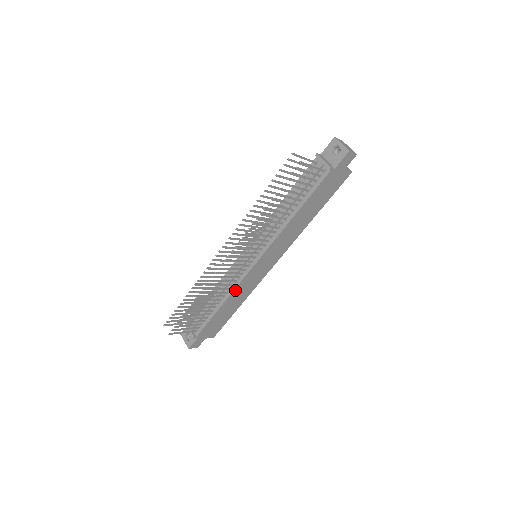
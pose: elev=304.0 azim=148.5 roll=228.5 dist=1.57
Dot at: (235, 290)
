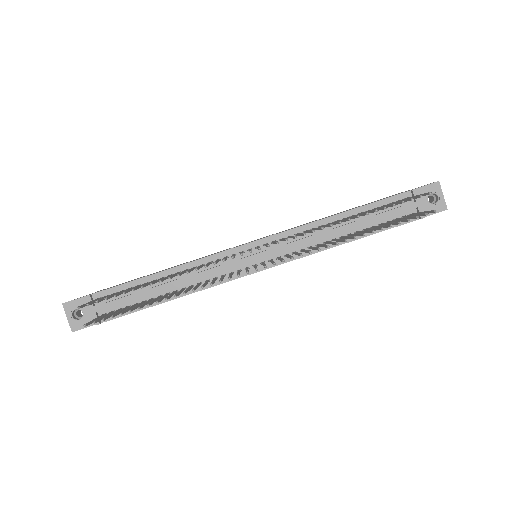
Dot at: (206, 288)
